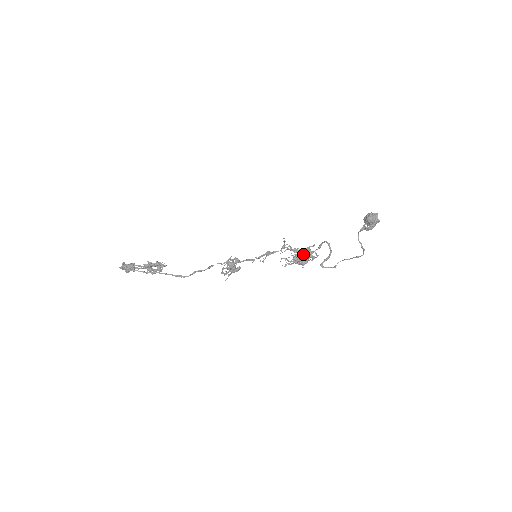
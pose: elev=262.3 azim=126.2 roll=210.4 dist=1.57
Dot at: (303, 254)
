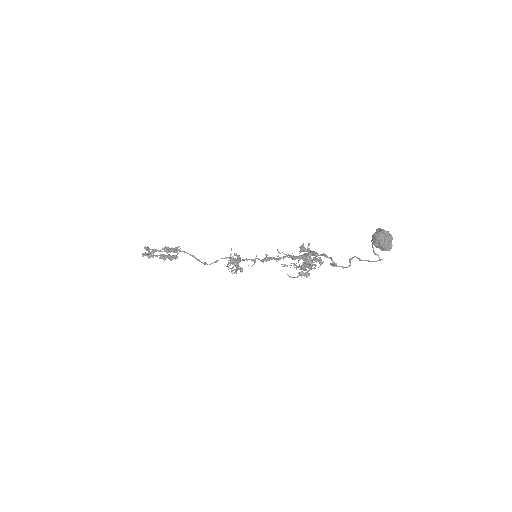
Dot at: (299, 274)
